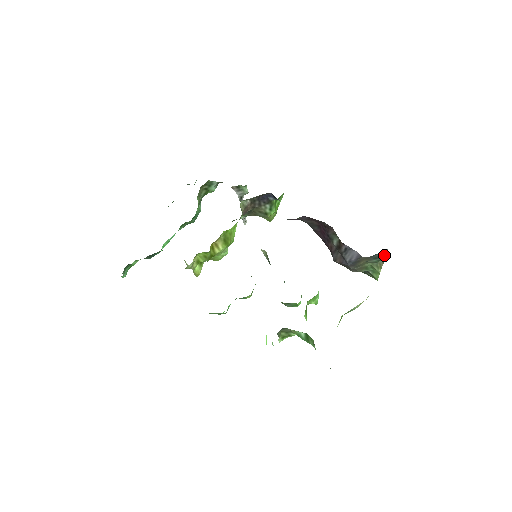
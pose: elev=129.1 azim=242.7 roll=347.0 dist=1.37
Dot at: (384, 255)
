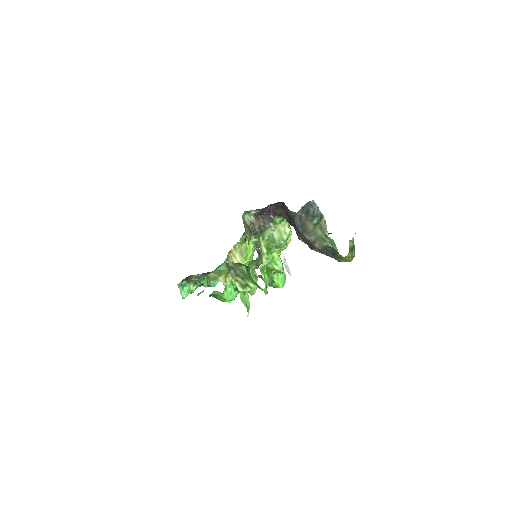
Dot at: (318, 211)
